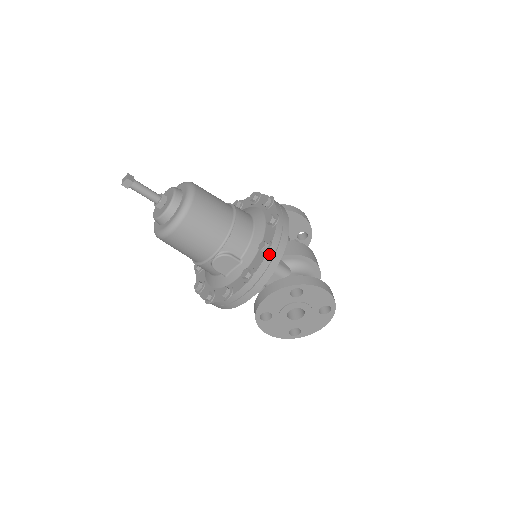
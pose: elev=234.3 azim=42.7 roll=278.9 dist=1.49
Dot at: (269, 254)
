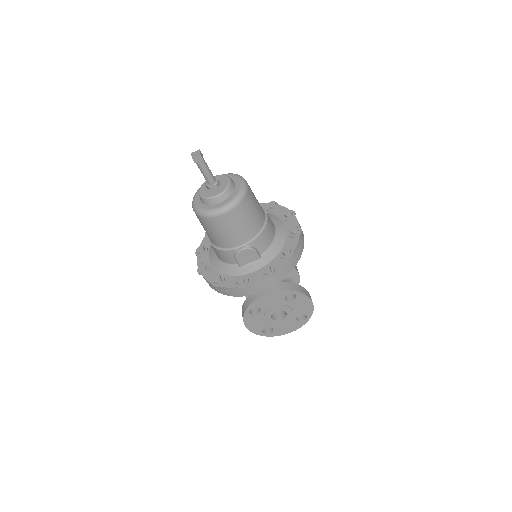
Dot at: (290, 259)
